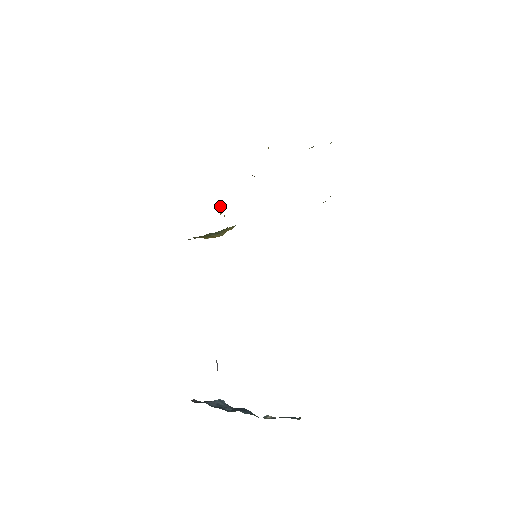
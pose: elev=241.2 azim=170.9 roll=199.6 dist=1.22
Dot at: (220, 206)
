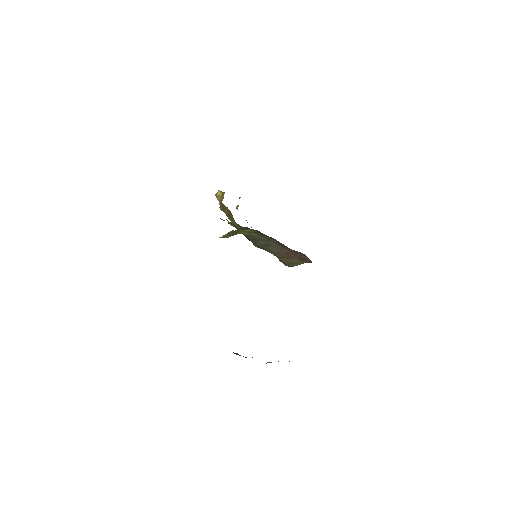
Dot at: occluded
